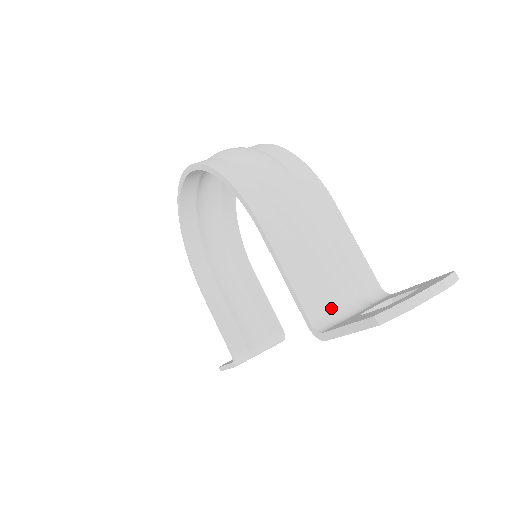
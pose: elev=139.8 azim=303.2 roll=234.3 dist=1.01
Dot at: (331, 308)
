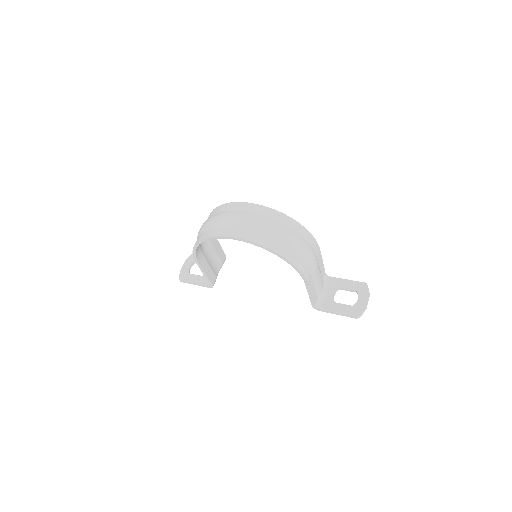
Dot at: (319, 296)
